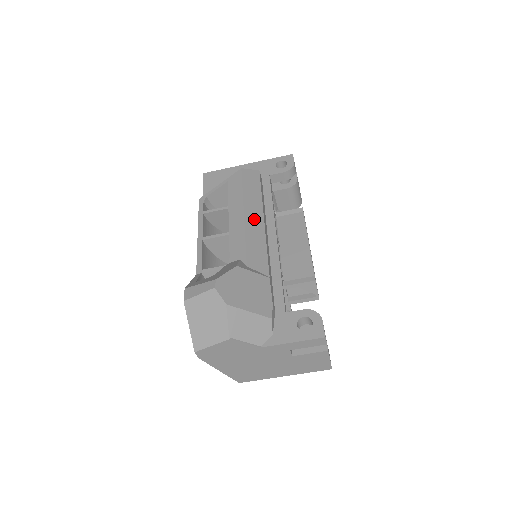
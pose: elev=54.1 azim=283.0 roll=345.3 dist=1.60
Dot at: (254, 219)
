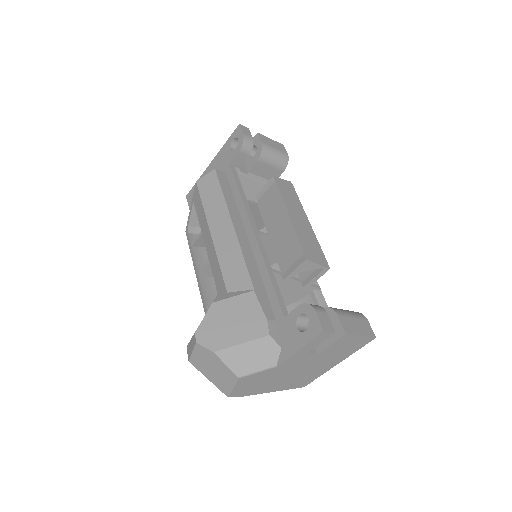
Dot at: (222, 232)
